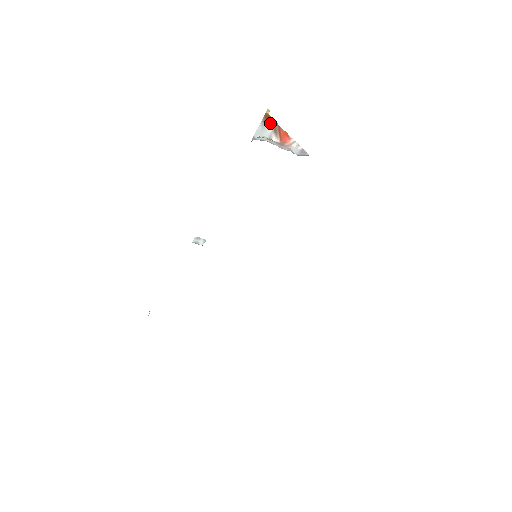
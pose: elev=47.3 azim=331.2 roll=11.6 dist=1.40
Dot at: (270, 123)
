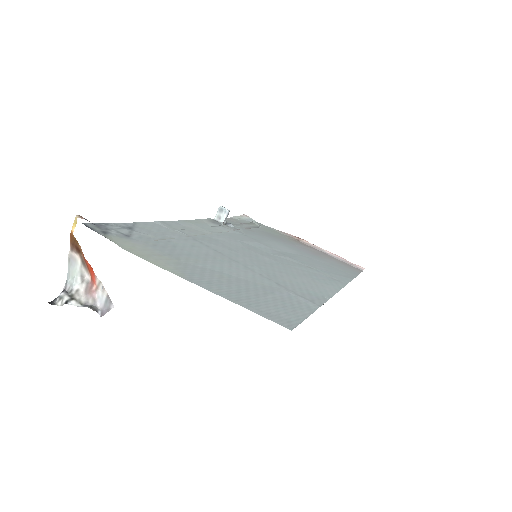
Dot at: (76, 251)
